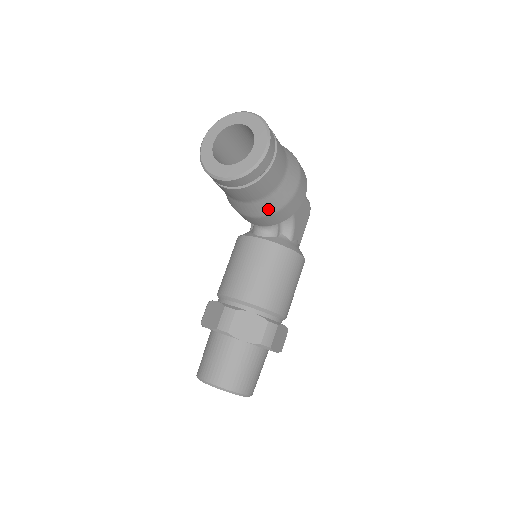
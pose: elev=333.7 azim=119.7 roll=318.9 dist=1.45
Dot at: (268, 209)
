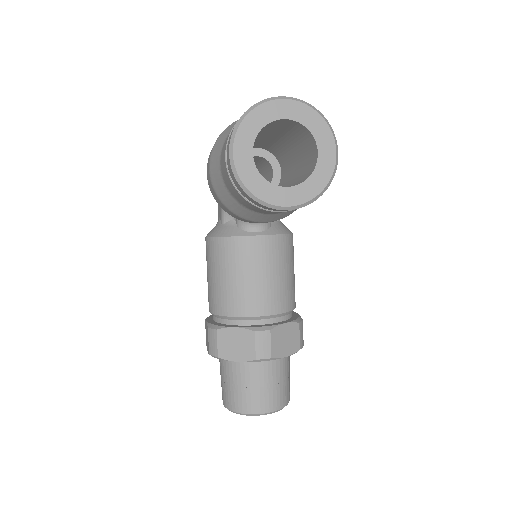
Dot at: (295, 209)
